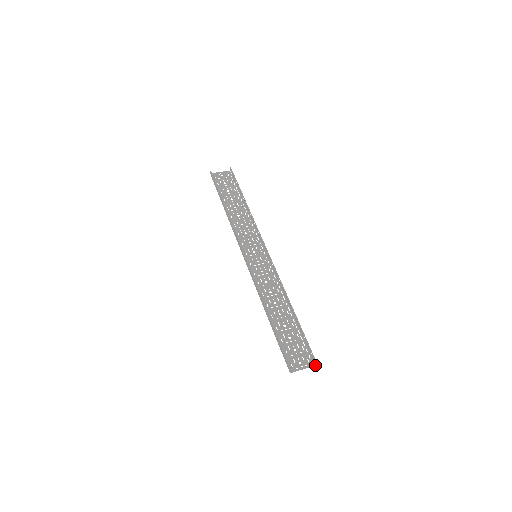
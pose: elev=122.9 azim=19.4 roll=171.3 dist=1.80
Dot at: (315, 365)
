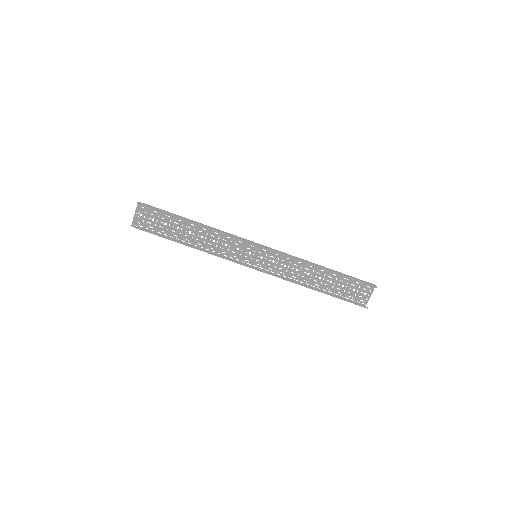
Dot at: occluded
